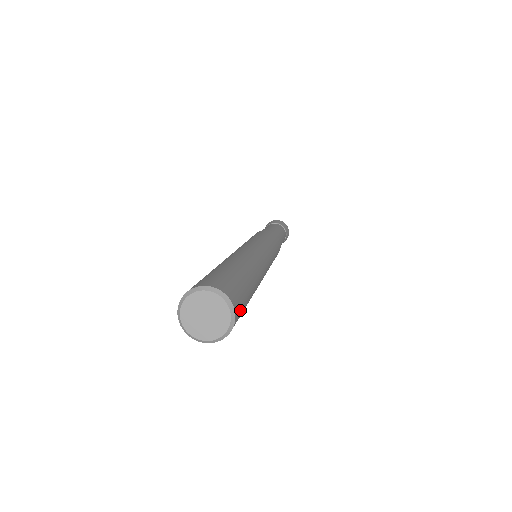
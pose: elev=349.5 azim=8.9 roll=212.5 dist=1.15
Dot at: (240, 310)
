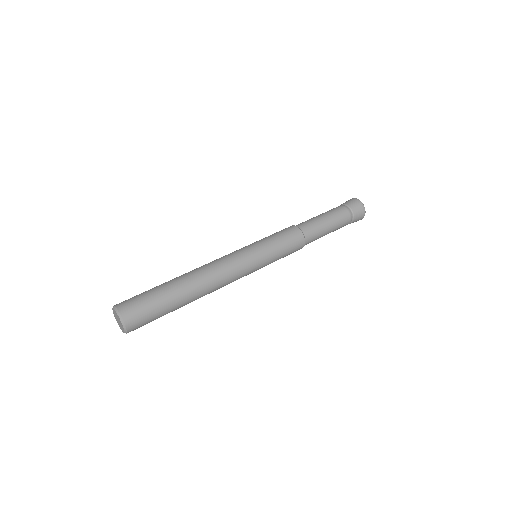
Dot at: (139, 327)
